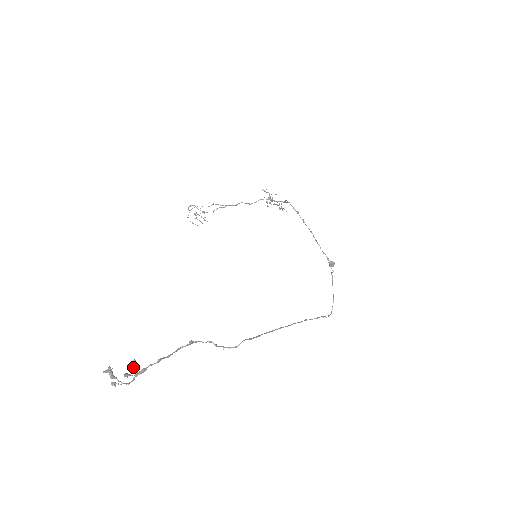
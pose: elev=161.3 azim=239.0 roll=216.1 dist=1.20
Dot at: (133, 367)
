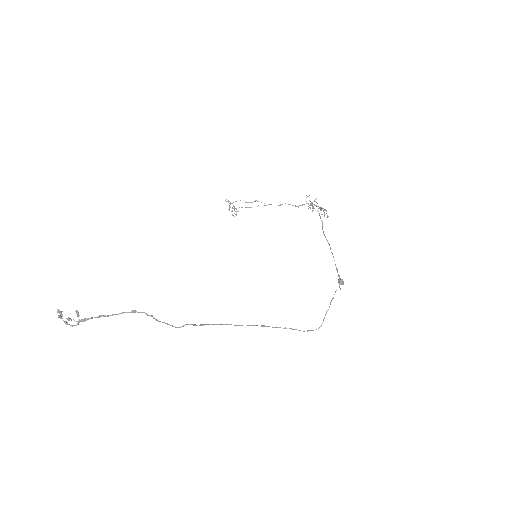
Dot at: (77, 315)
